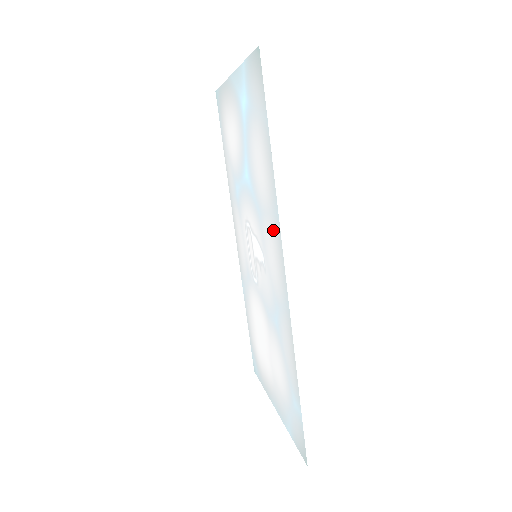
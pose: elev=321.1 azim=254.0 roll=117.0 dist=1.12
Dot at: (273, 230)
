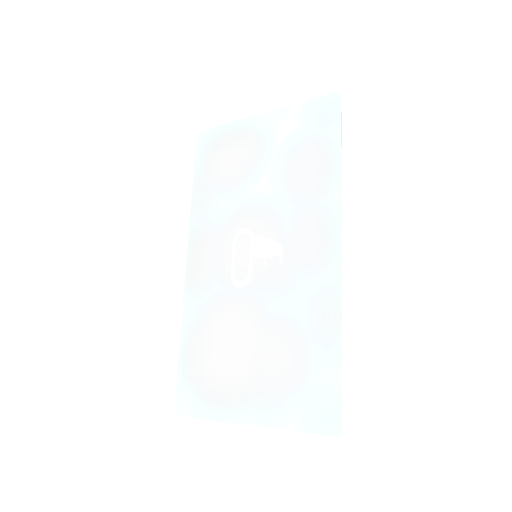
Dot at: (322, 214)
